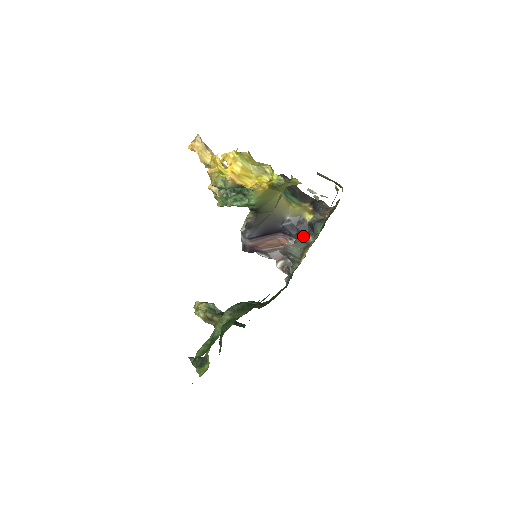
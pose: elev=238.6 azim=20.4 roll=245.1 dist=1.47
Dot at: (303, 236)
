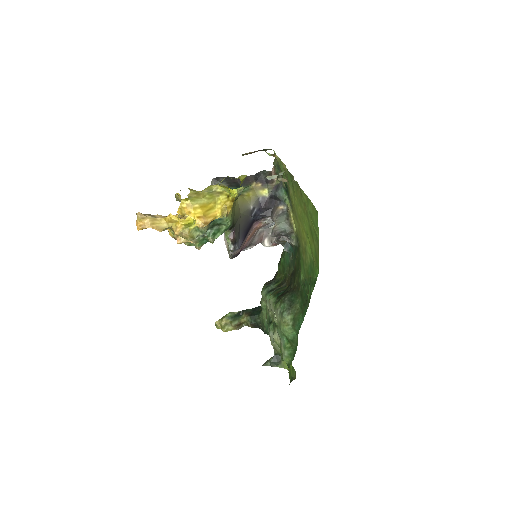
Dot at: (274, 210)
